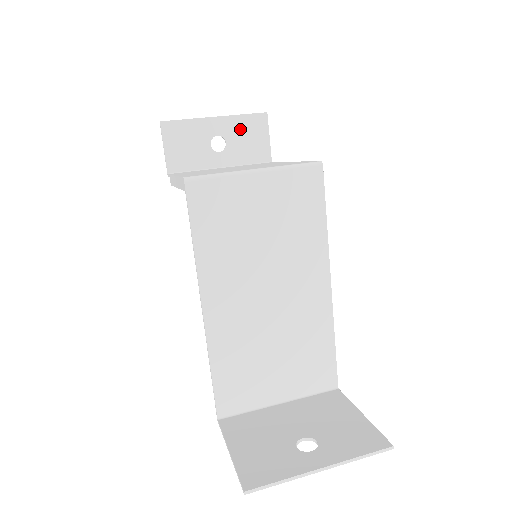
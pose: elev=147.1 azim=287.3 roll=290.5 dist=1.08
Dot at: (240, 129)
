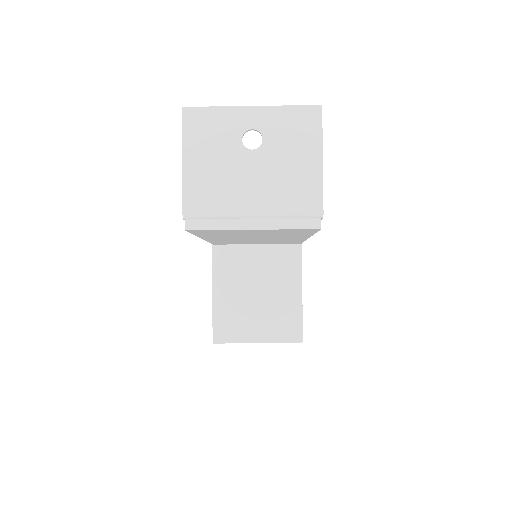
Dot at: occluded
